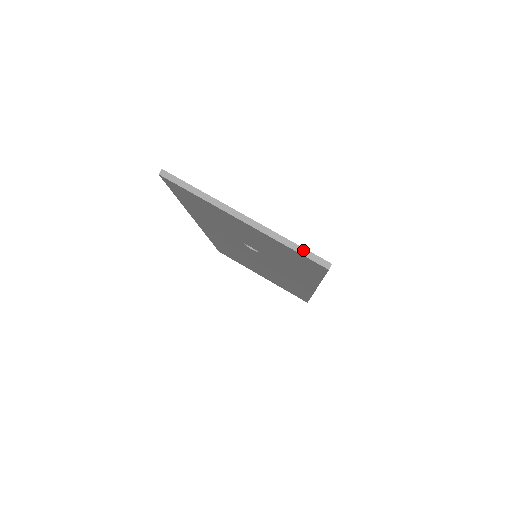
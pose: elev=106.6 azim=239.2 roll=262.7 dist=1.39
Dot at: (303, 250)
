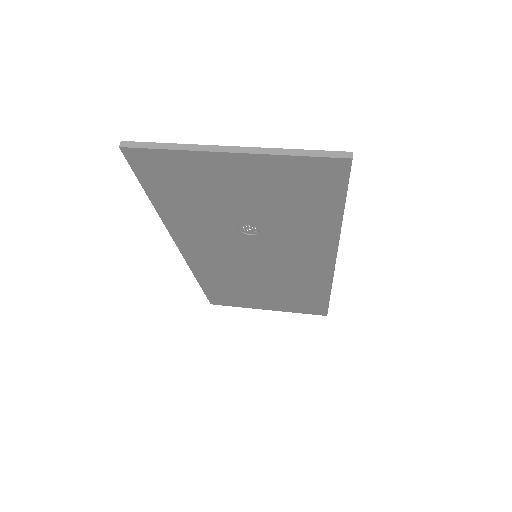
Dot at: (314, 152)
